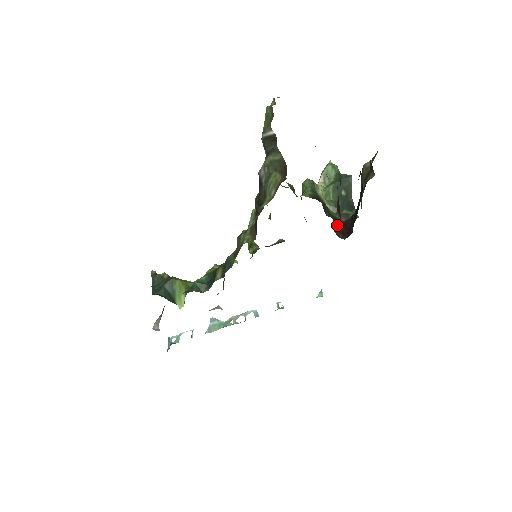
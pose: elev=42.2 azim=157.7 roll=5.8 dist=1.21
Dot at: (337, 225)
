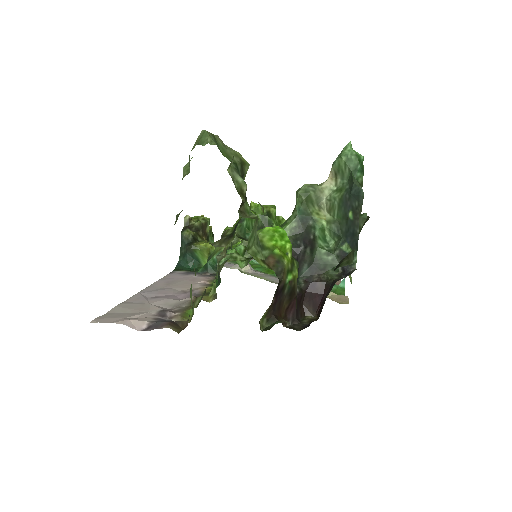
Dot at: (309, 295)
